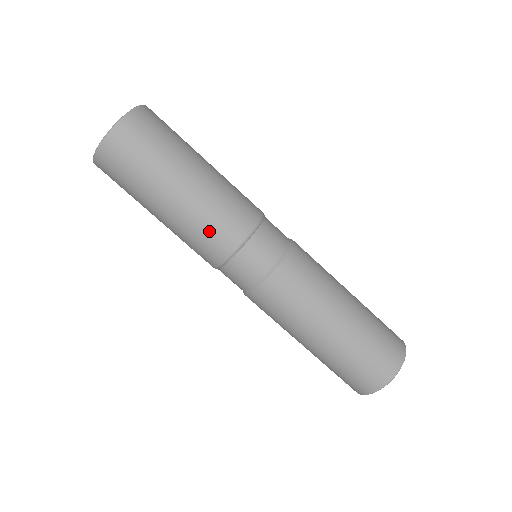
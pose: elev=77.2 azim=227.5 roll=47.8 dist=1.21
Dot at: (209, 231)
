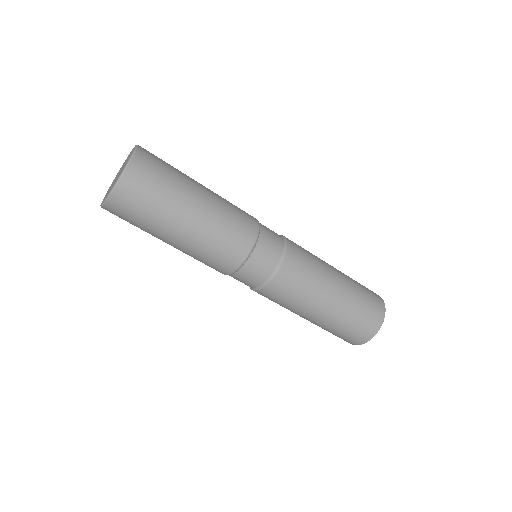
Dot at: (205, 263)
